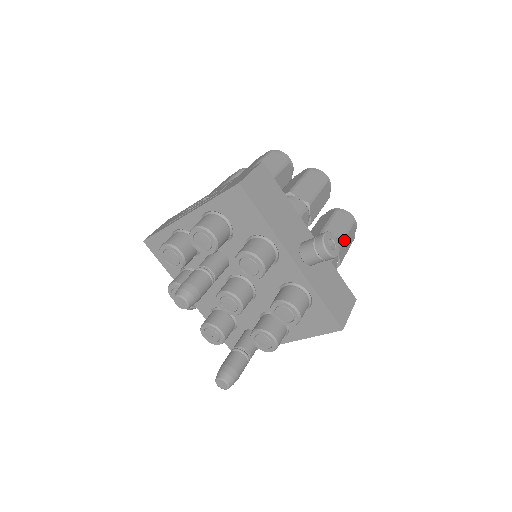
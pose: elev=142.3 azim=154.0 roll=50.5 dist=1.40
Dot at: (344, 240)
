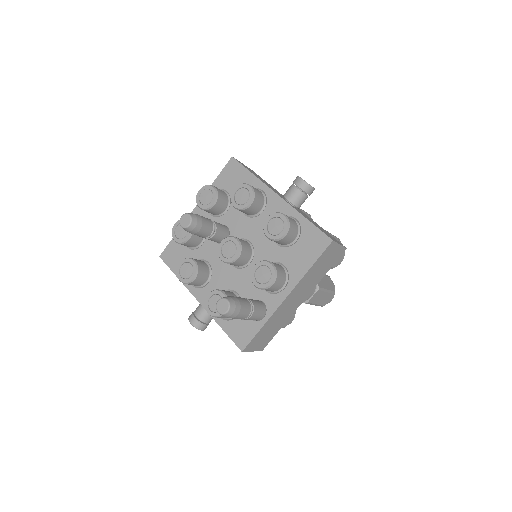
Dot at: (329, 233)
